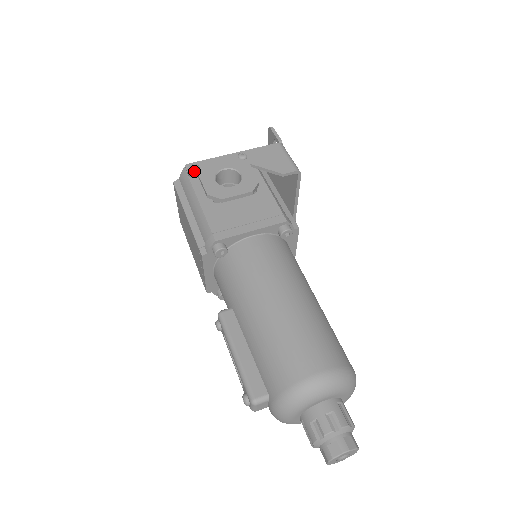
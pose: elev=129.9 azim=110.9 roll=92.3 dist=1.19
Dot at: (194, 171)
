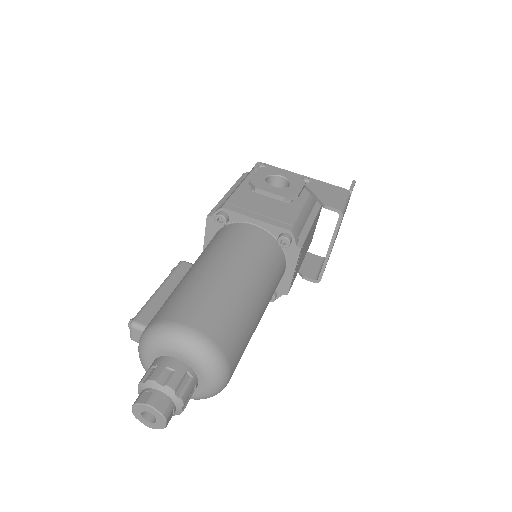
Dot at: (260, 167)
